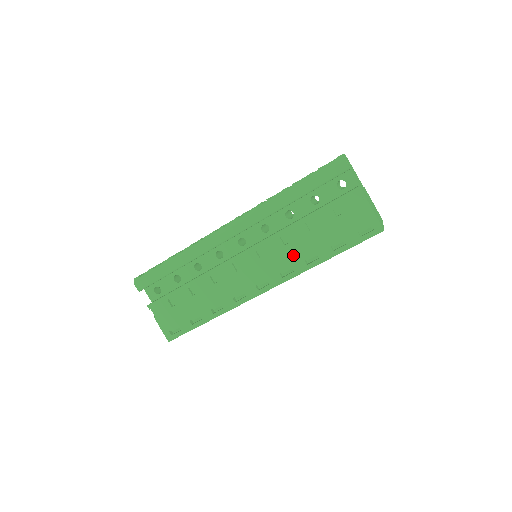
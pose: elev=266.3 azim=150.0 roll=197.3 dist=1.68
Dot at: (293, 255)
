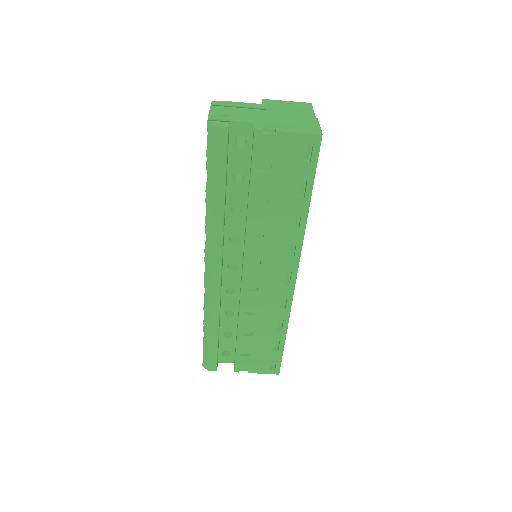
Dot at: (279, 236)
